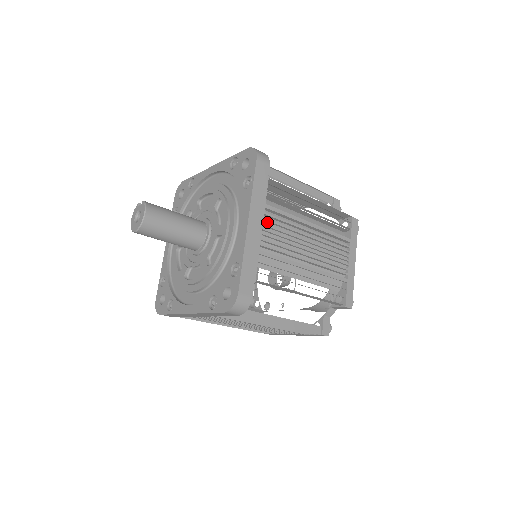
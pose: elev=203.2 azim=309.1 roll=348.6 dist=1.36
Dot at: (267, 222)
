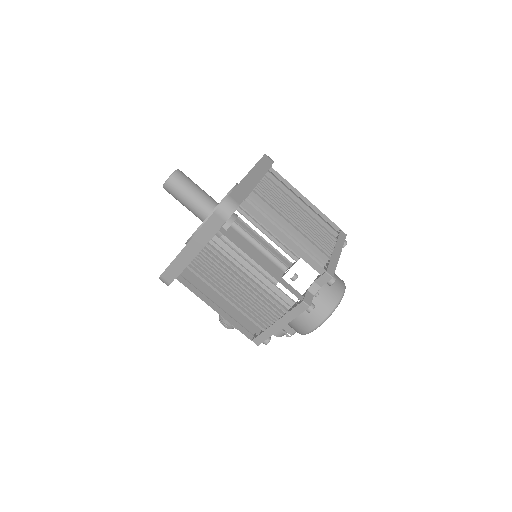
Dot at: (264, 185)
